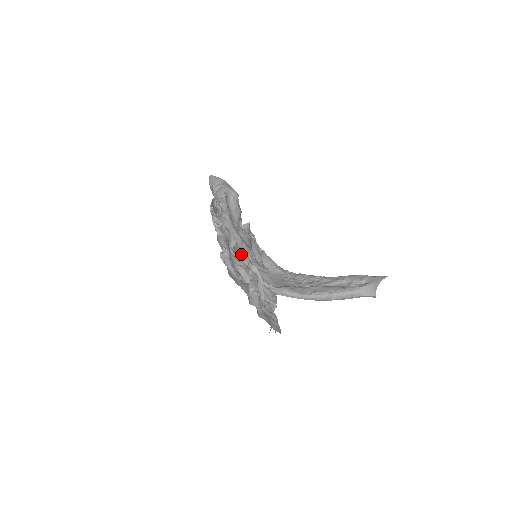
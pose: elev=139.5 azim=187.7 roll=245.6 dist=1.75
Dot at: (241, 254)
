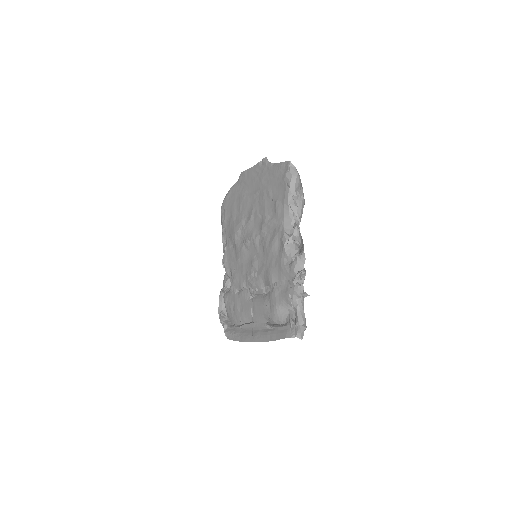
Dot at: occluded
